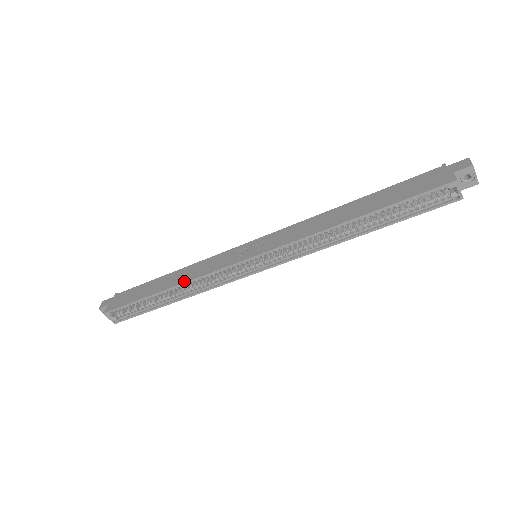
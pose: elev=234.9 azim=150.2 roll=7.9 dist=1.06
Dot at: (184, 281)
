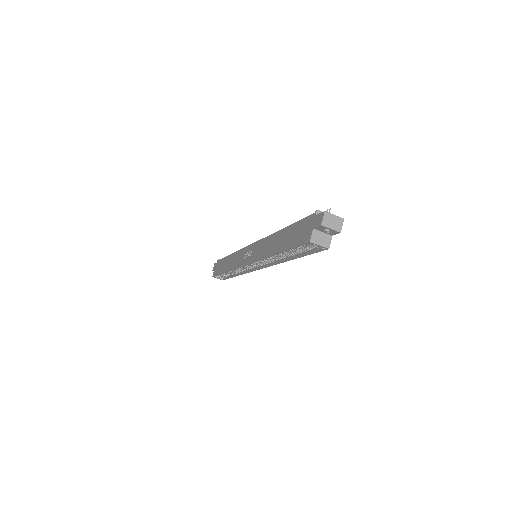
Dot at: (230, 269)
